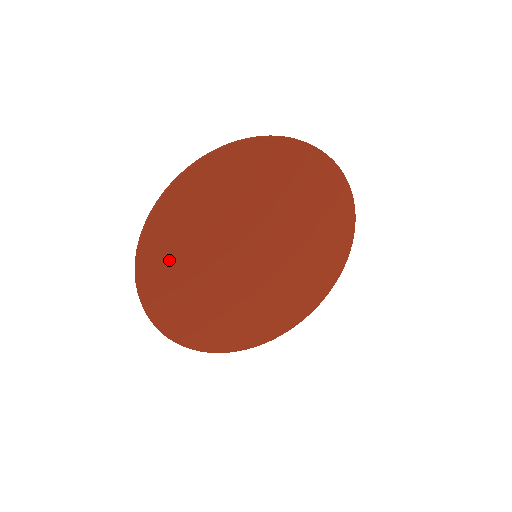
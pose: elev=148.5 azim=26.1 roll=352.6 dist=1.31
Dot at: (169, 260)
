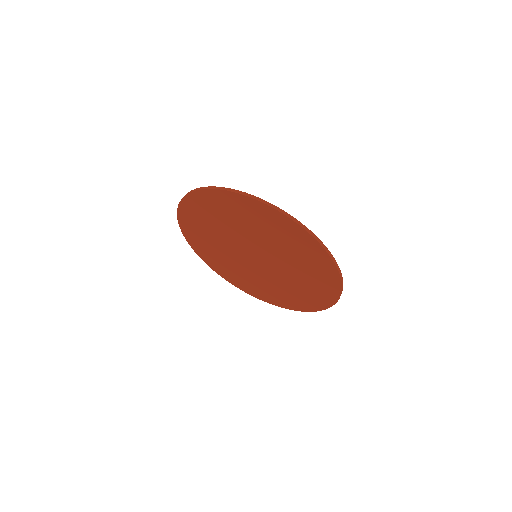
Dot at: (205, 248)
